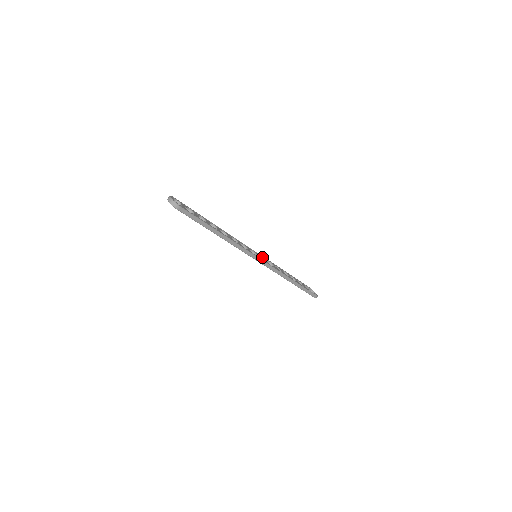
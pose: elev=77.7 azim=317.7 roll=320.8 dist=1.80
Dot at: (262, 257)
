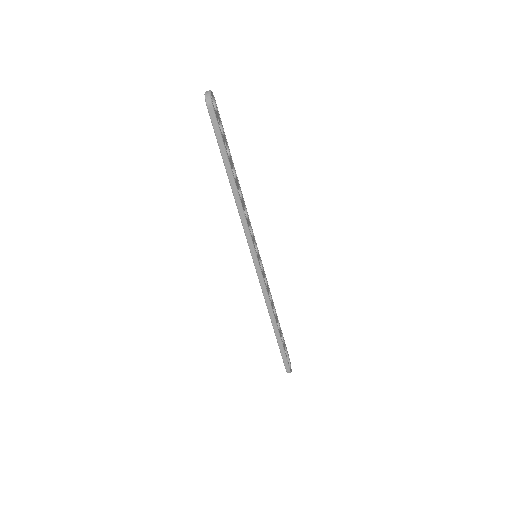
Dot at: (262, 266)
